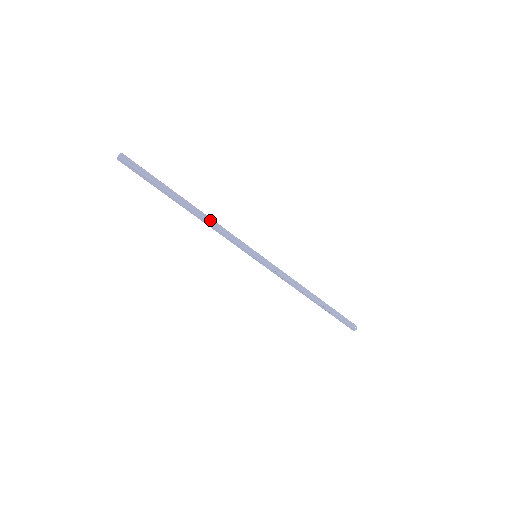
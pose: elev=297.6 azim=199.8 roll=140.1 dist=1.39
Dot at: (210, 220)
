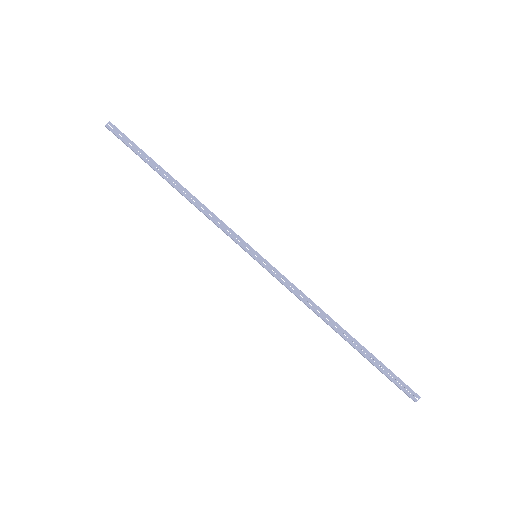
Dot at: (197, 202)
